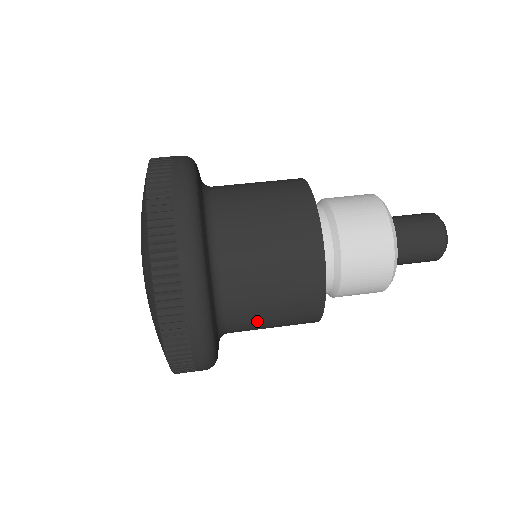
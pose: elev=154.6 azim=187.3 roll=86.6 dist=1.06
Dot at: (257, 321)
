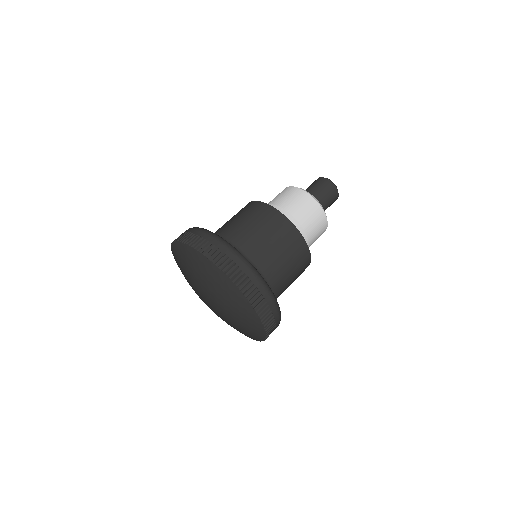
Dot at: (286, 283)
